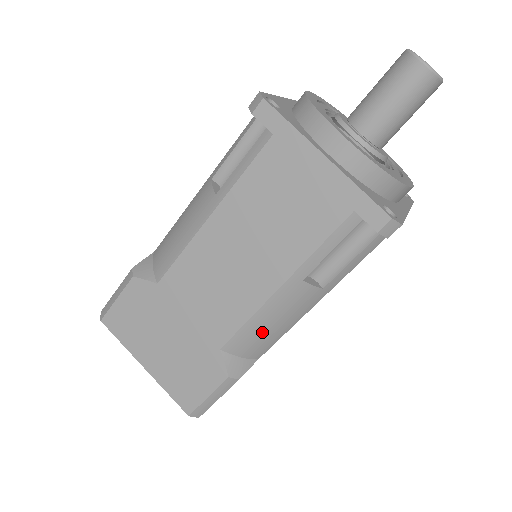
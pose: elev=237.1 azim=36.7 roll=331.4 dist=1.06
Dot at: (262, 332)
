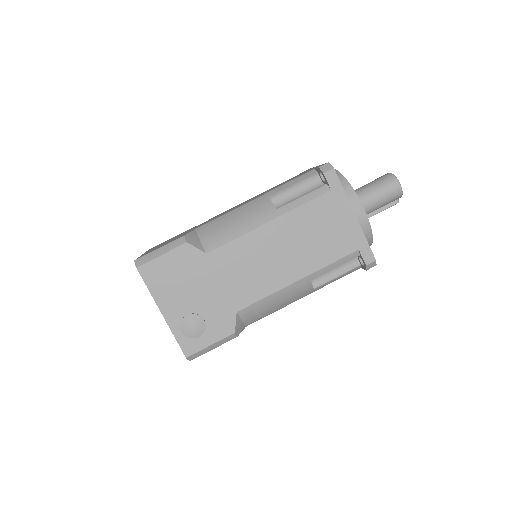
Dot at: (225, 225)
